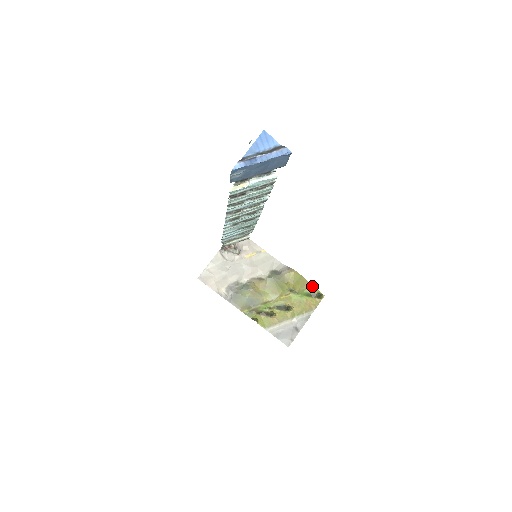
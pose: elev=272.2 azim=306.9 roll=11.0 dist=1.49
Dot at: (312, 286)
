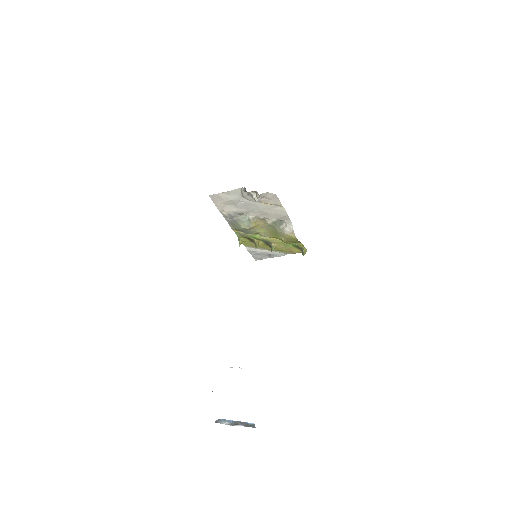
Dot at: occluded
